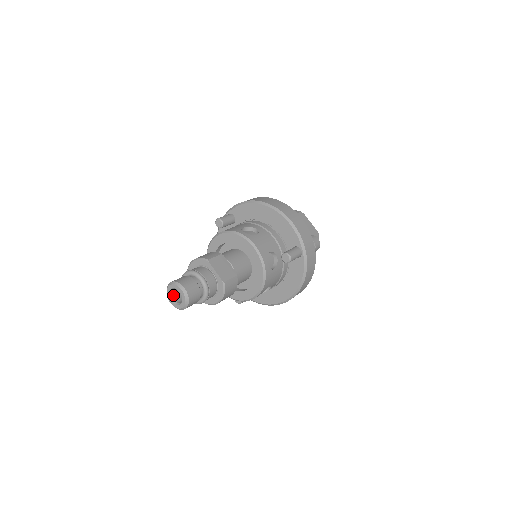
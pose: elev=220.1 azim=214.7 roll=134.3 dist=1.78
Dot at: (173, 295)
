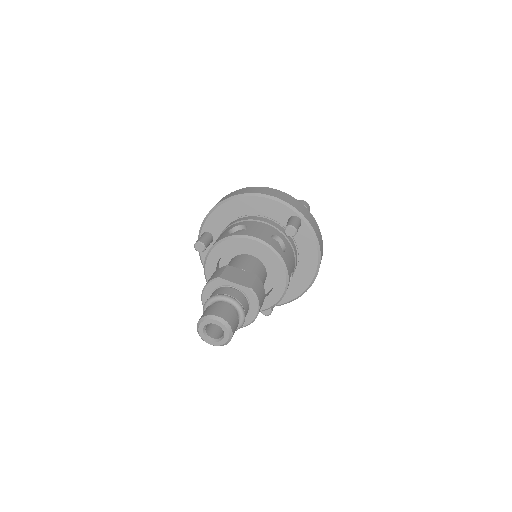
Dot at: (209, 335)
